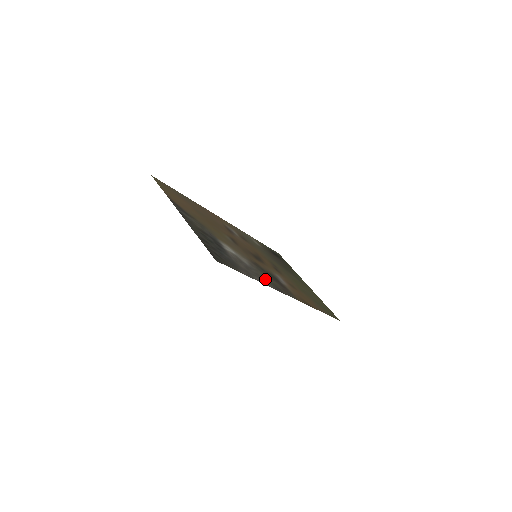
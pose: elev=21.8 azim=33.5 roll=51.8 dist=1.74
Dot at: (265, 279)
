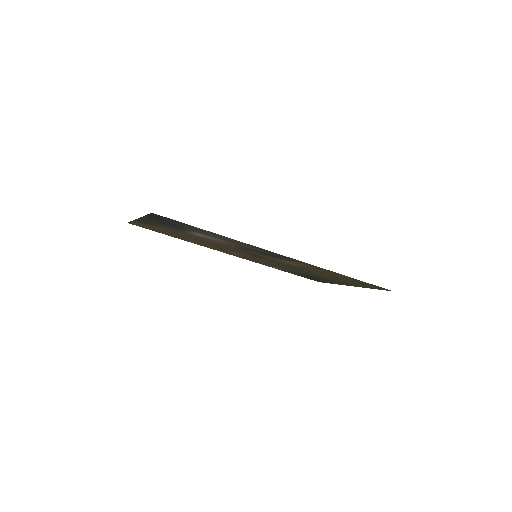
Dot at: (245, 245)
